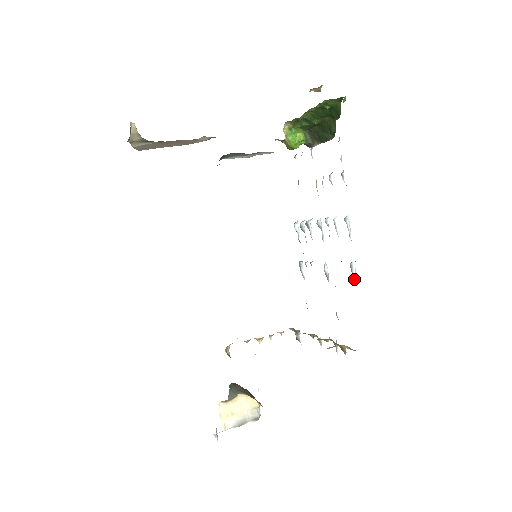
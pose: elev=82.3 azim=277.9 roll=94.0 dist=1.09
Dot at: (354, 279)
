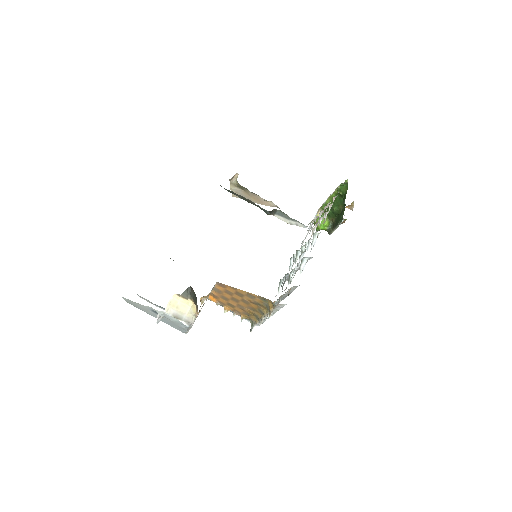
Dot at: (300, 268)
